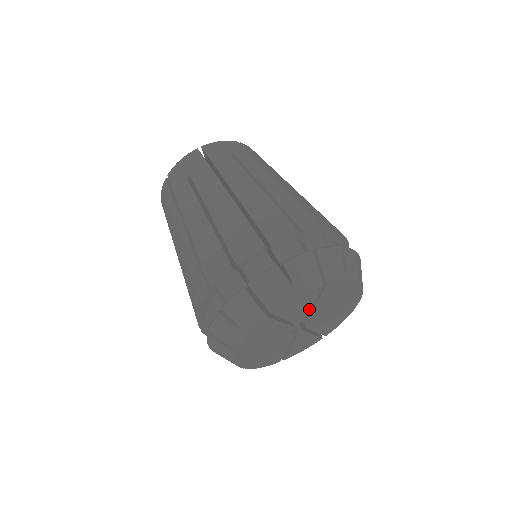
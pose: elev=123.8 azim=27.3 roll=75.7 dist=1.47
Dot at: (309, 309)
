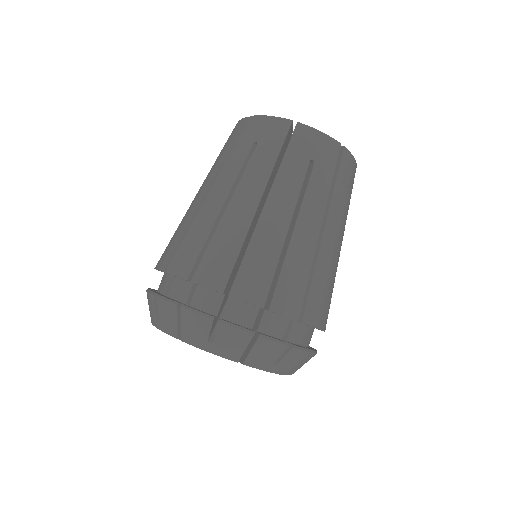
Dot at: occluded
